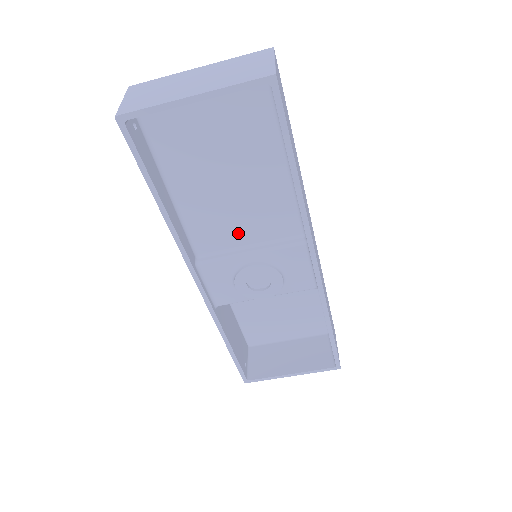
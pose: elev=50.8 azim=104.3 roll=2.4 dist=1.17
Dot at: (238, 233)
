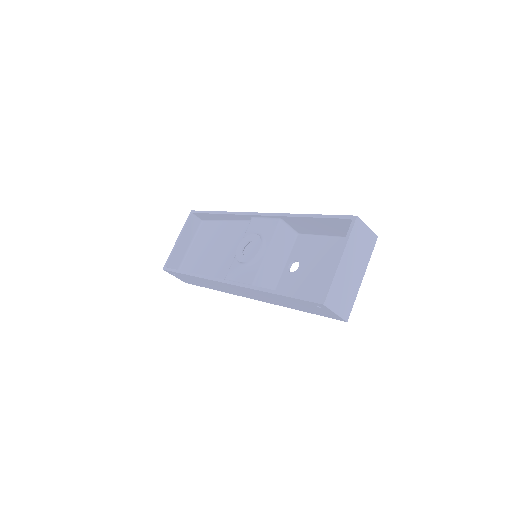
Dot at: (233, 255)
